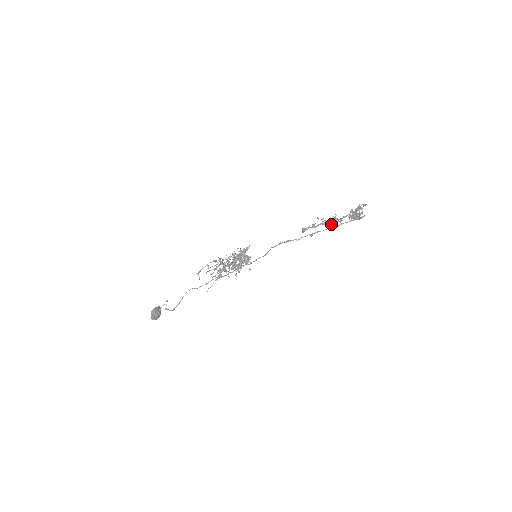
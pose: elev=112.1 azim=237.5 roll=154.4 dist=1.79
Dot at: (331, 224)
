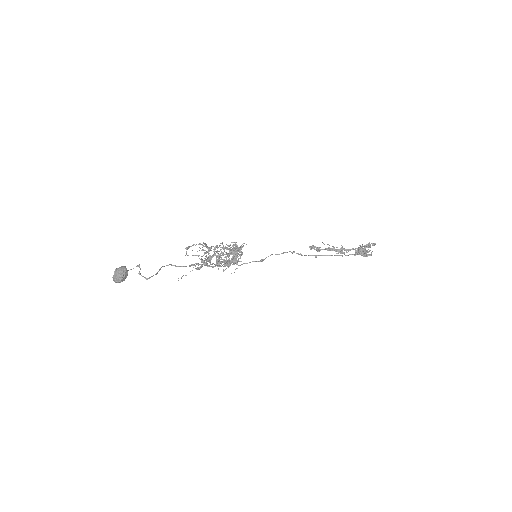
Dot at: occluded
